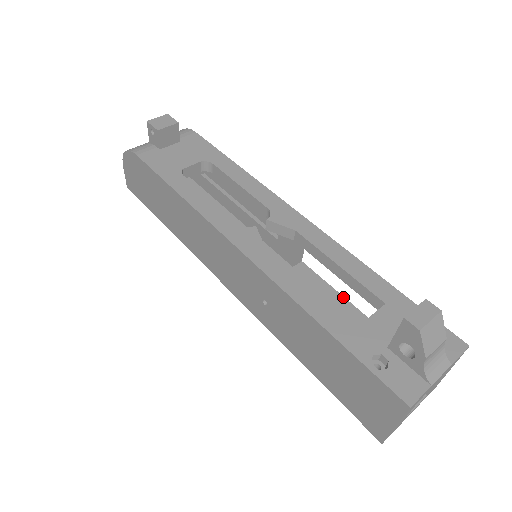
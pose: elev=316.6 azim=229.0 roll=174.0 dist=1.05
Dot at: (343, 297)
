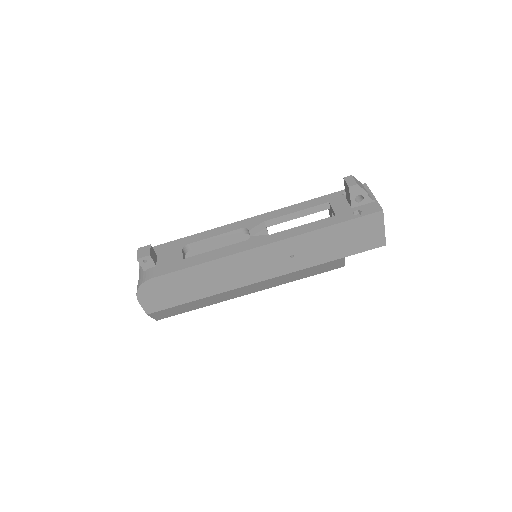
Dot at: occluded
